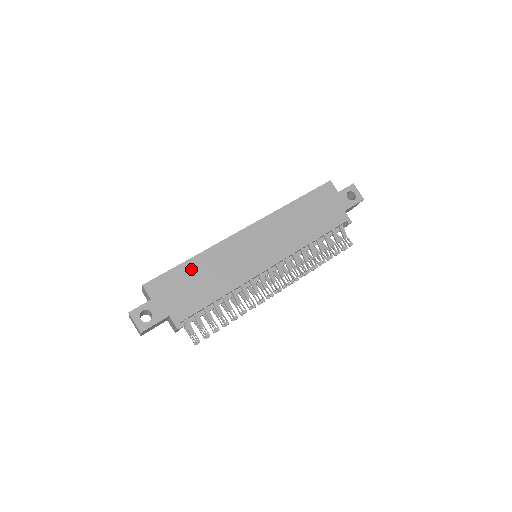
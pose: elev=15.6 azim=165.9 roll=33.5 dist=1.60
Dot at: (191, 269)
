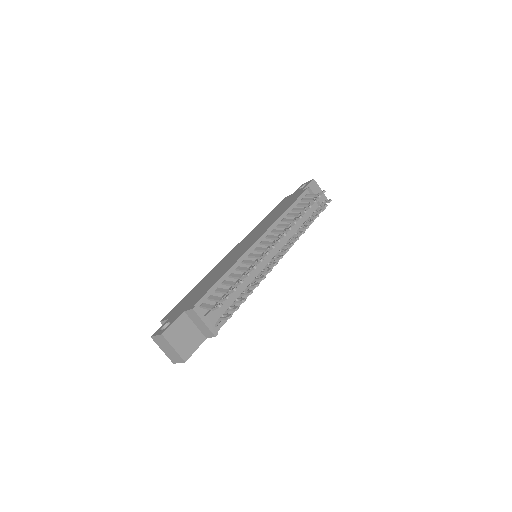
Dot at: (196, 288)
